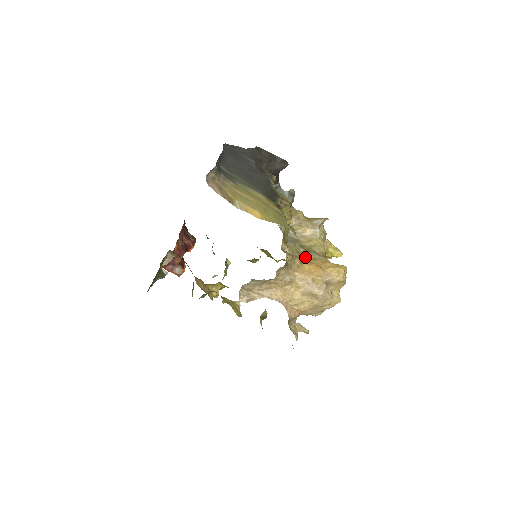
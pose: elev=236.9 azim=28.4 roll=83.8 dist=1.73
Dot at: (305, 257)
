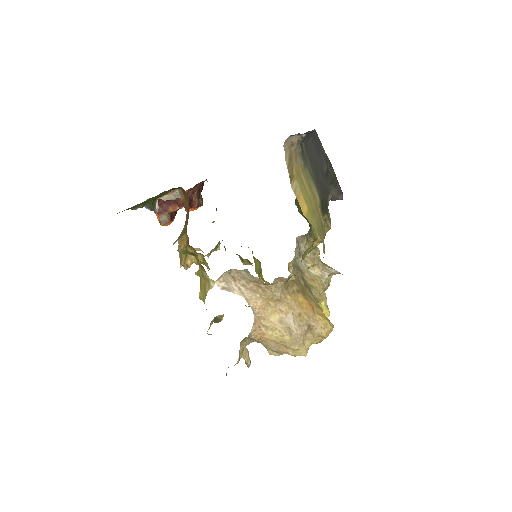
Dot at: (303, 289)
